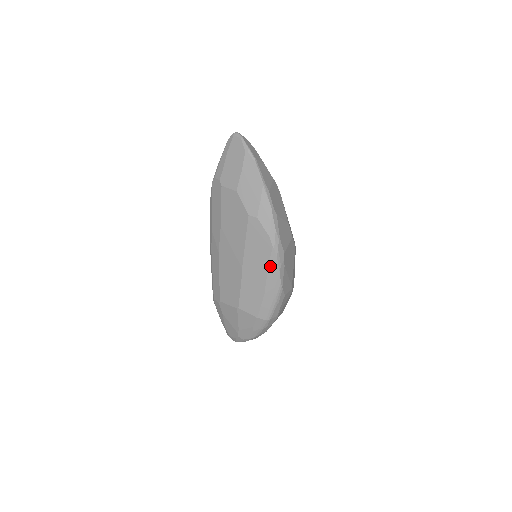
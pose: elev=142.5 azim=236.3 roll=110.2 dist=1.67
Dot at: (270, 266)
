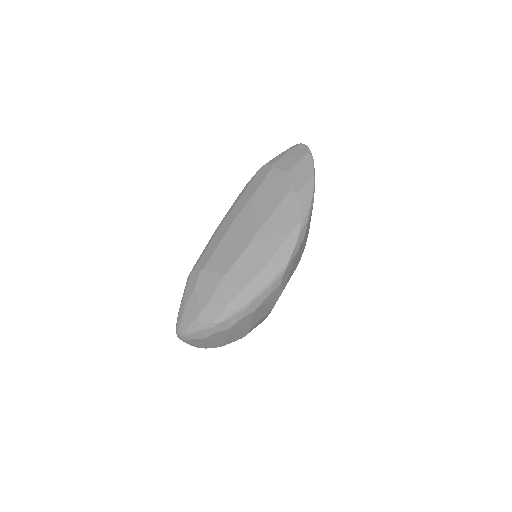
Dot at: (288, 239)
